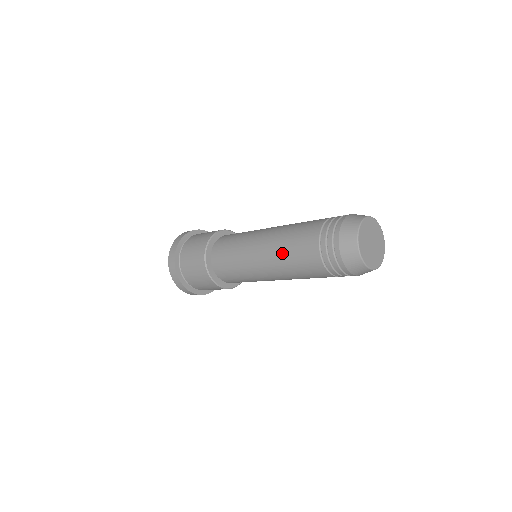
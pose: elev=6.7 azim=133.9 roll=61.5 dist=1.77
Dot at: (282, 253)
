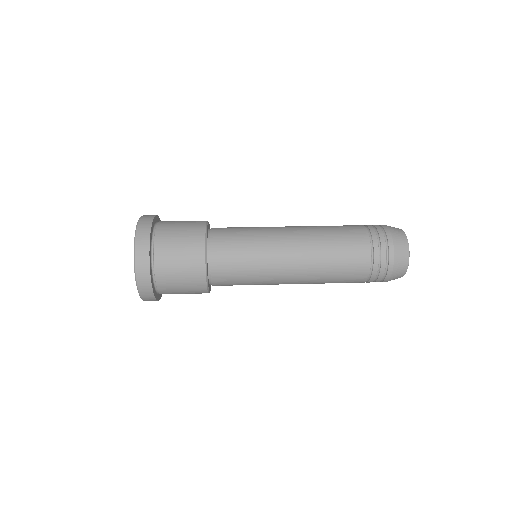
Dot at: (325, 260)
